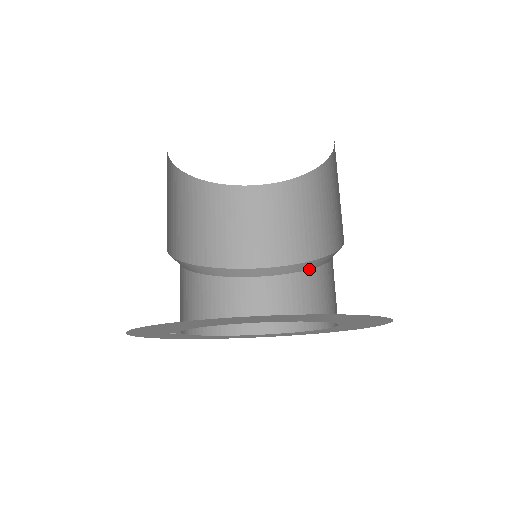
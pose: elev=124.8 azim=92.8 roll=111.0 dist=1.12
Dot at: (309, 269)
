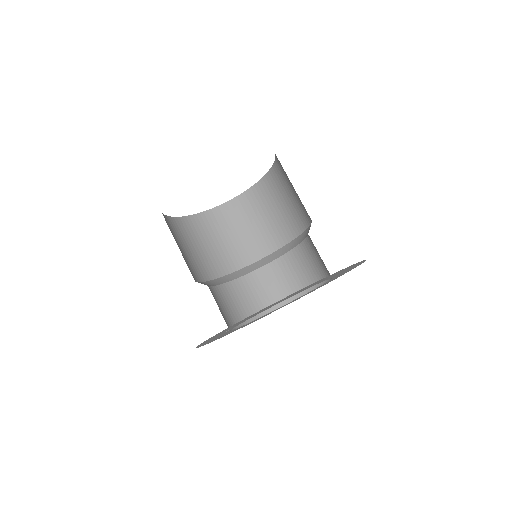
Dot at: (279, 257)
